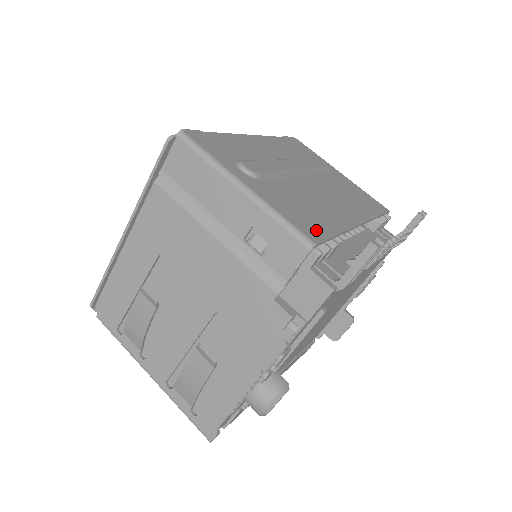
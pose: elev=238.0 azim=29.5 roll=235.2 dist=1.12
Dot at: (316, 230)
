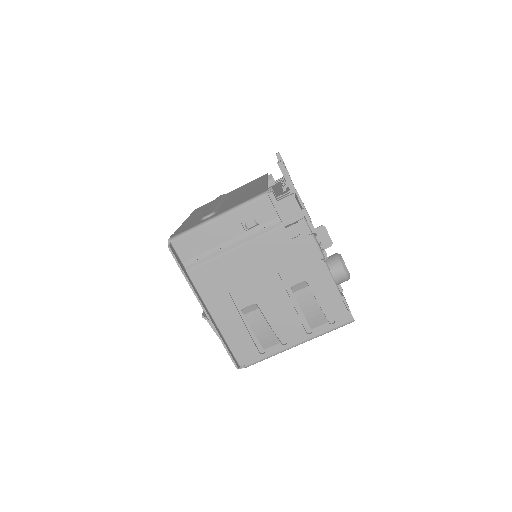
Dot at: (259, 192)
